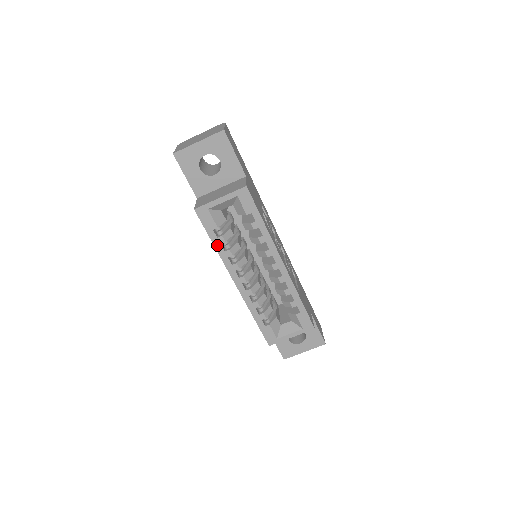
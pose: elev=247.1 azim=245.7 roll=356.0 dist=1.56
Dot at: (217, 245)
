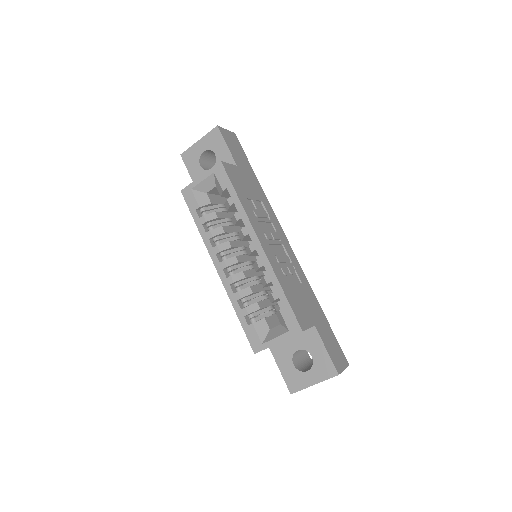
Dot at: (199, 226)
